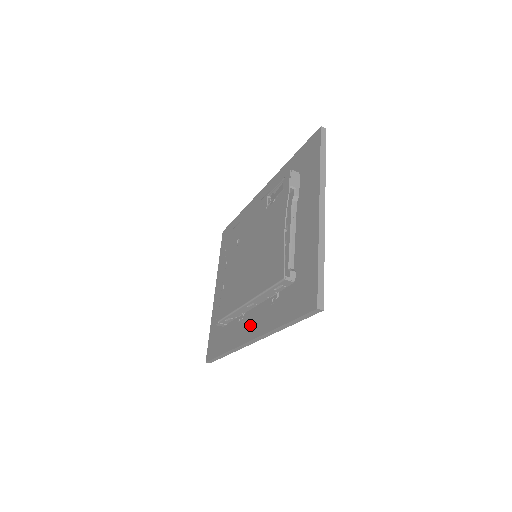
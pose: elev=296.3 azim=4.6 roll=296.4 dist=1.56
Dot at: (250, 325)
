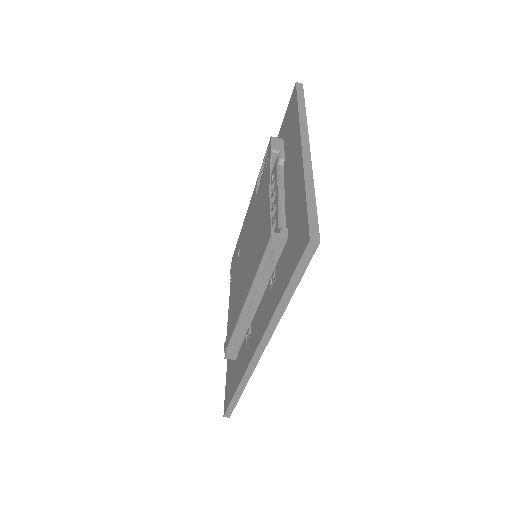
Dot at: (255, 332)
